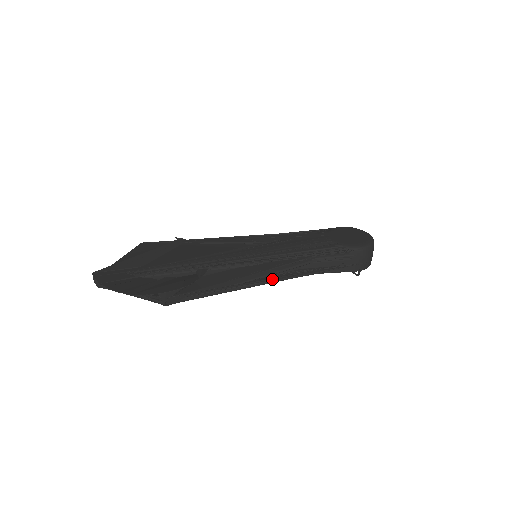
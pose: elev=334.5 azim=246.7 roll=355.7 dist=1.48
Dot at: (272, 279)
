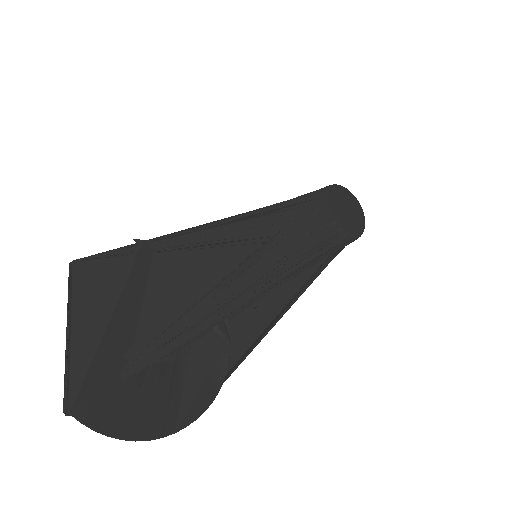
Dot at: (290, 302)
